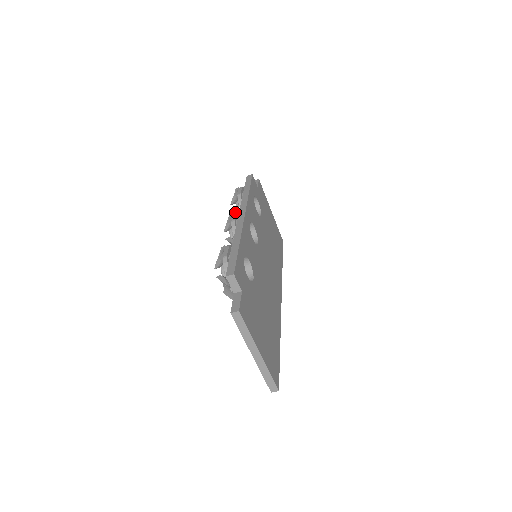
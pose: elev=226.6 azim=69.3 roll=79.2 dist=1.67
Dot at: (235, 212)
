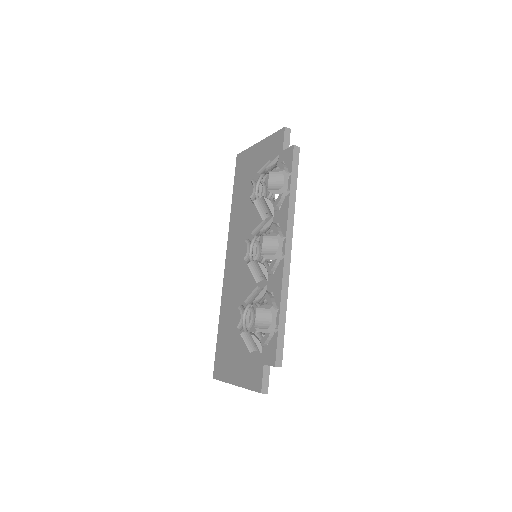
Dot at: (282, 238)
